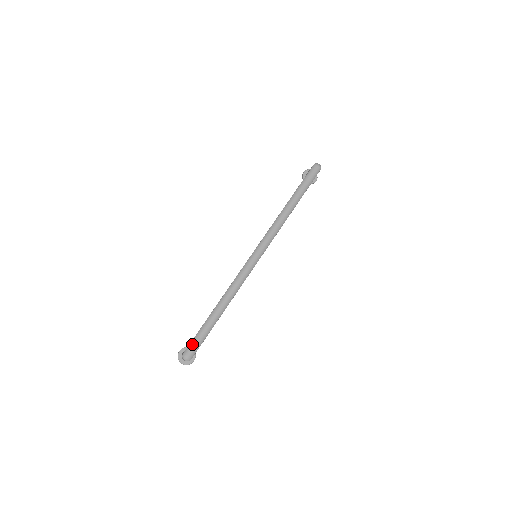
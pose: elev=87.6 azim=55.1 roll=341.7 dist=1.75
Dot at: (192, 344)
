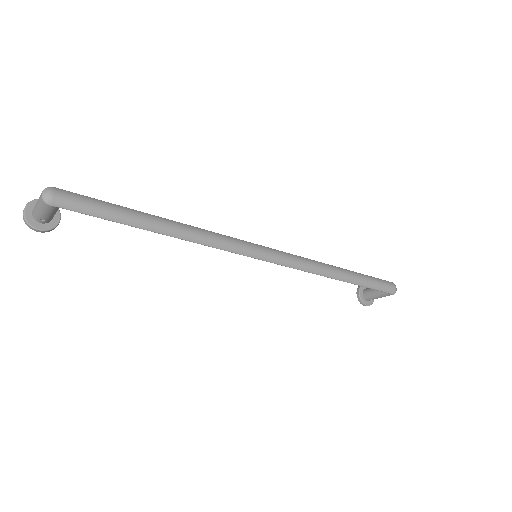
Dot at: (80, 196)
